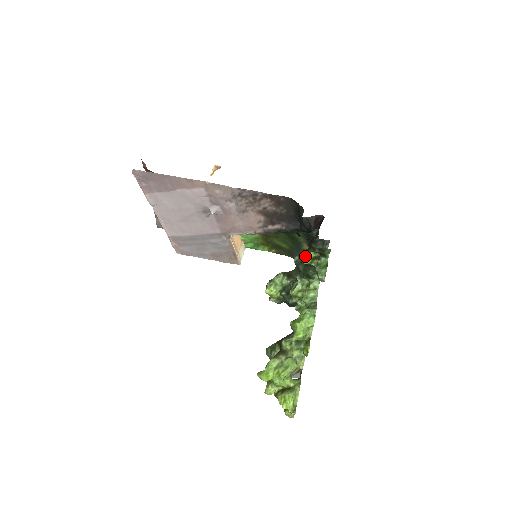
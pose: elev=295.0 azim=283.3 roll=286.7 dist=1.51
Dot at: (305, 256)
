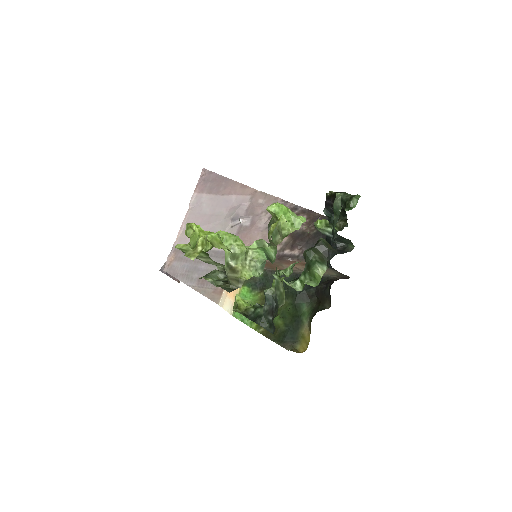
Dot at: occluded
